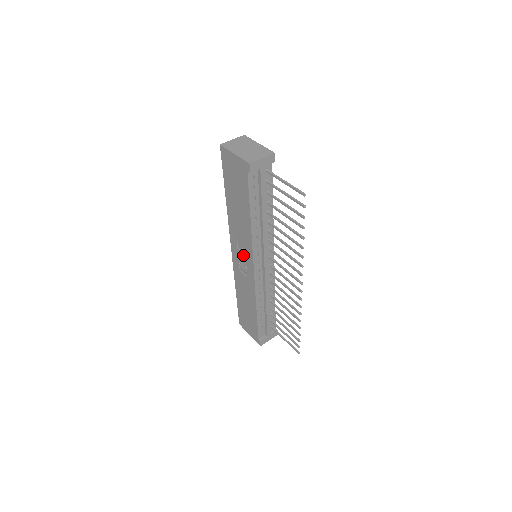
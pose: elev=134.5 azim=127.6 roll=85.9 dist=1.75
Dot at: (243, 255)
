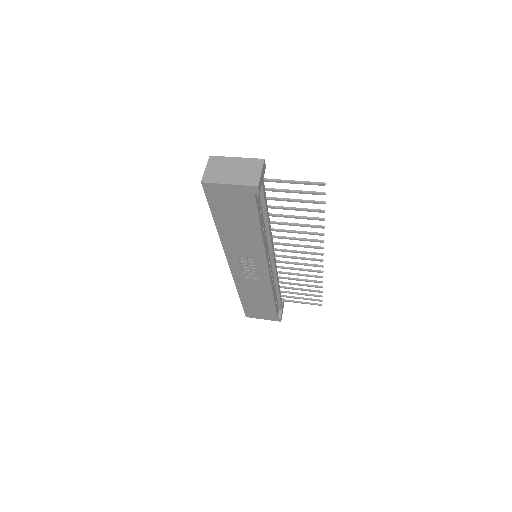
Dot at: (249, 264)
